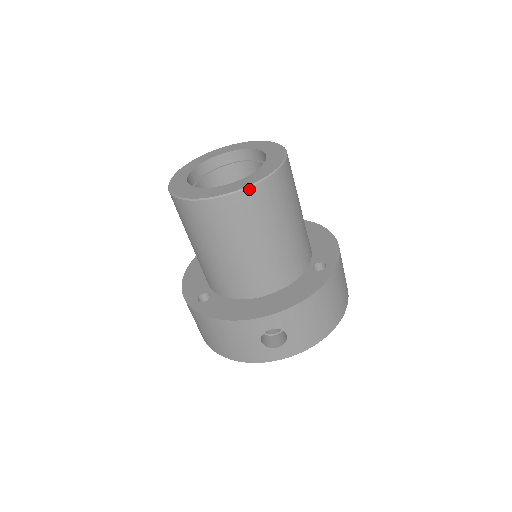
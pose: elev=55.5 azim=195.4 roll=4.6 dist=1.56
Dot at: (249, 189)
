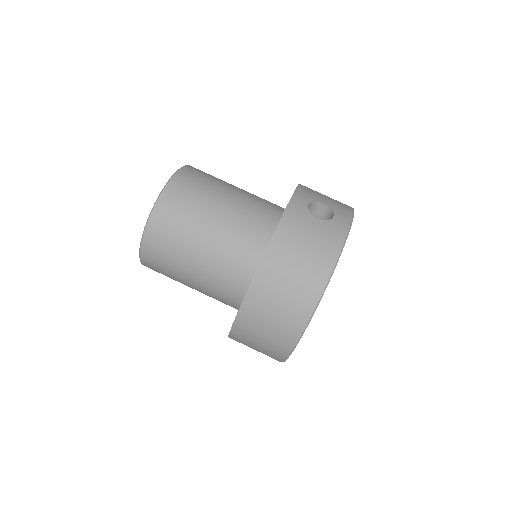
Dot at: (185, 167)
